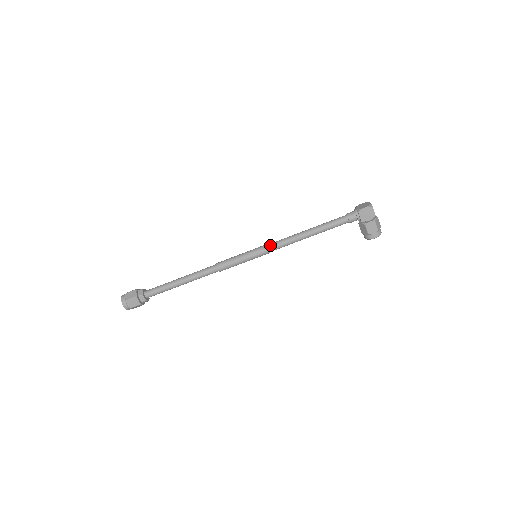
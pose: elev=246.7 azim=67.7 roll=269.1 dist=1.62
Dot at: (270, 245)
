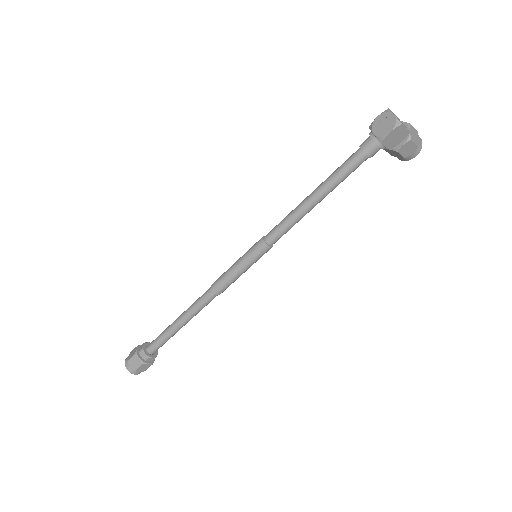
Dot at: (269, 240)
